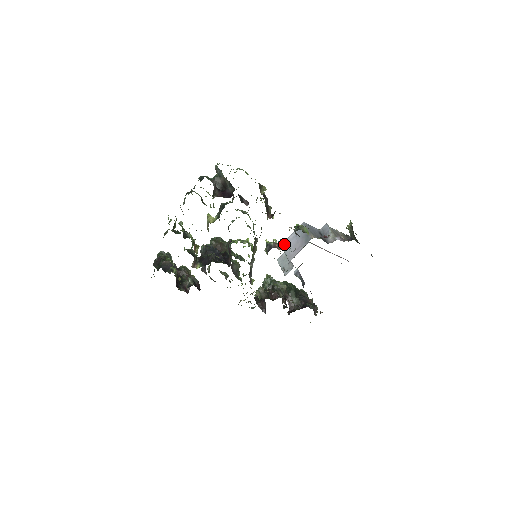
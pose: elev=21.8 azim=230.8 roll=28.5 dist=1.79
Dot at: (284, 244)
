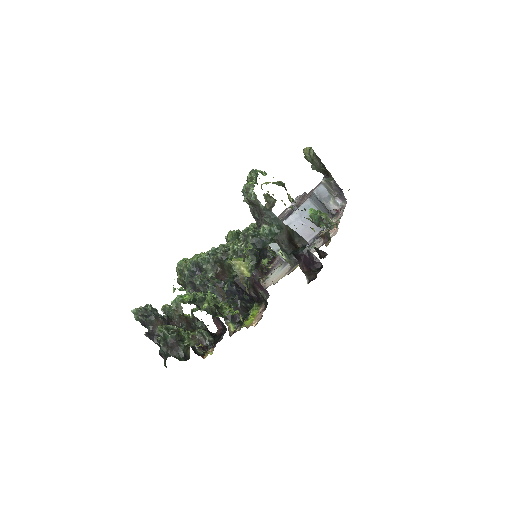
Dot at: occluded
